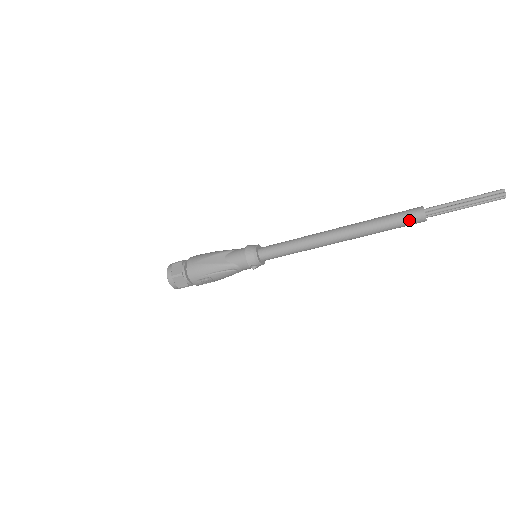
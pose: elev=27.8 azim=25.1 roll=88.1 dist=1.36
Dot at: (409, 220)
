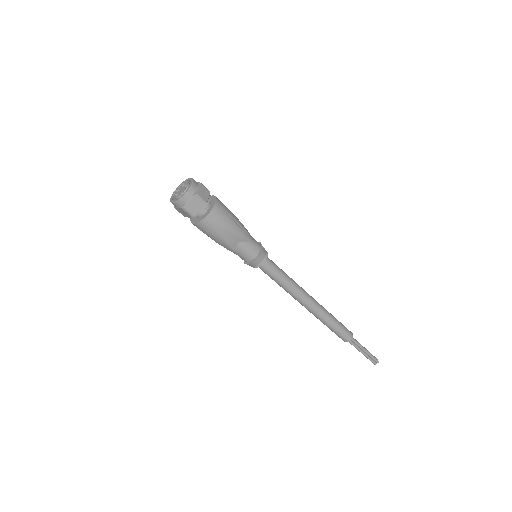
Dot at: (339, 336)
